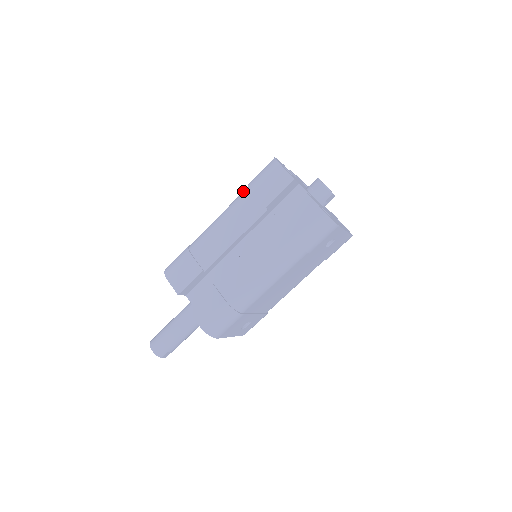
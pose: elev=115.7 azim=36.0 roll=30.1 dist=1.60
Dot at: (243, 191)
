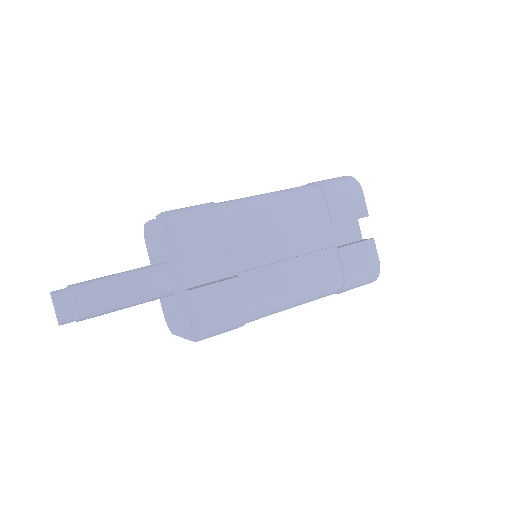
Dot at: (310, 187)
